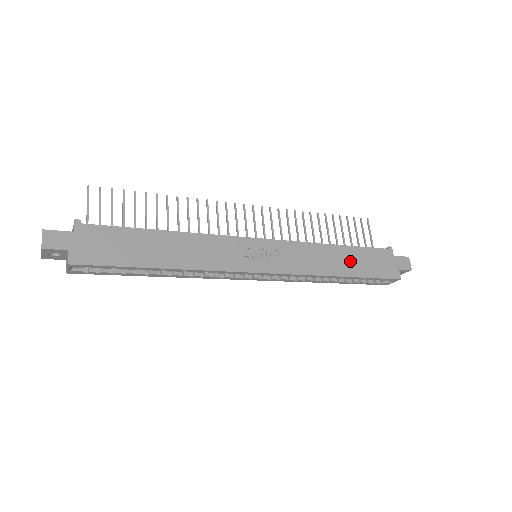
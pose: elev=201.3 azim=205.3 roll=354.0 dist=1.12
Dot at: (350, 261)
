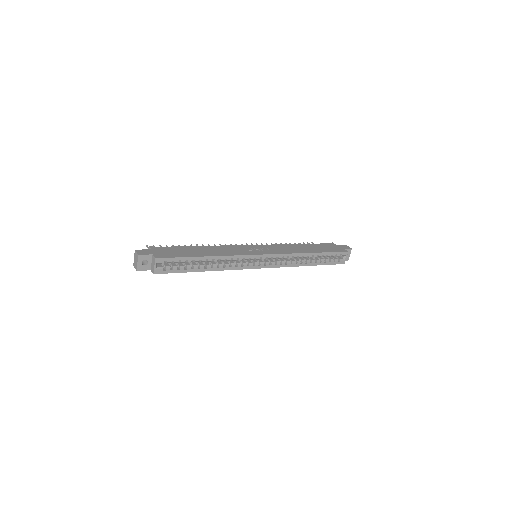
Dot at: (312, 248)
